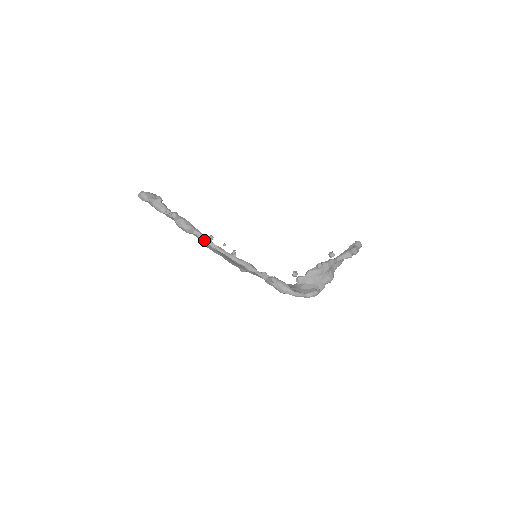
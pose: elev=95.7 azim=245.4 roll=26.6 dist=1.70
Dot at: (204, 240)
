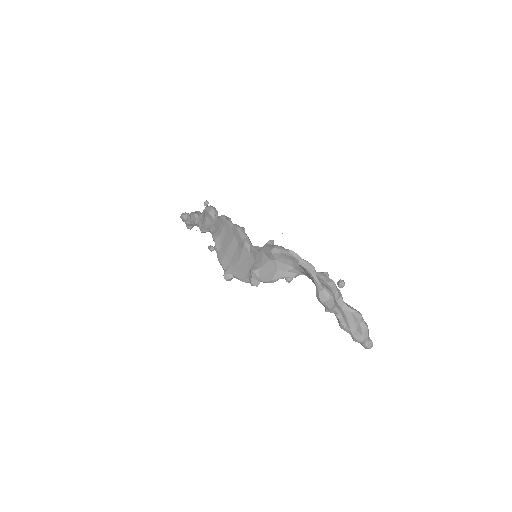
Dot at: (222, 216)
